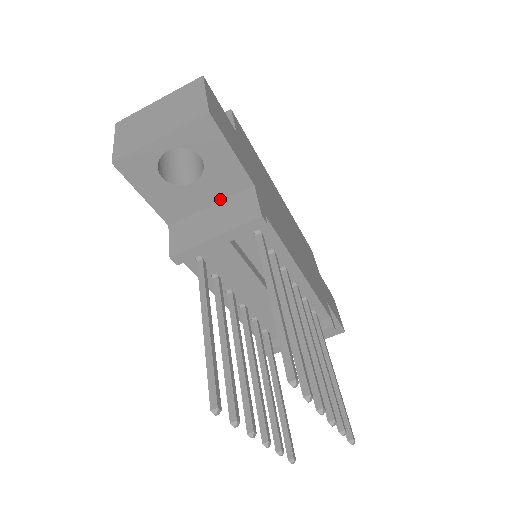
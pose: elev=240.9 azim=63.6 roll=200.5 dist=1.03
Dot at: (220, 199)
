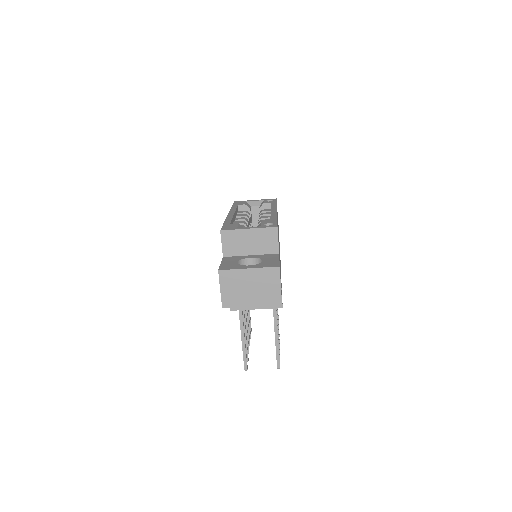
Dot at: occluded
